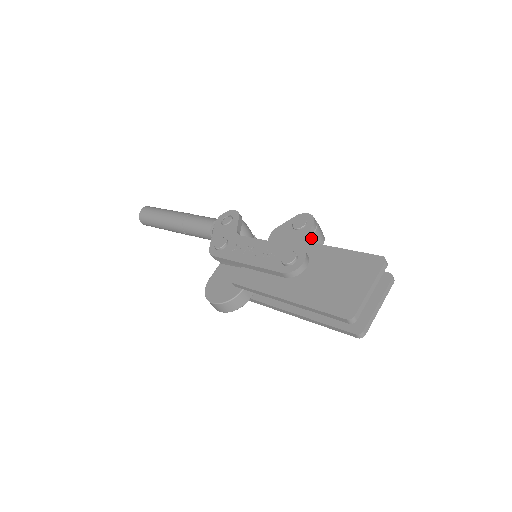
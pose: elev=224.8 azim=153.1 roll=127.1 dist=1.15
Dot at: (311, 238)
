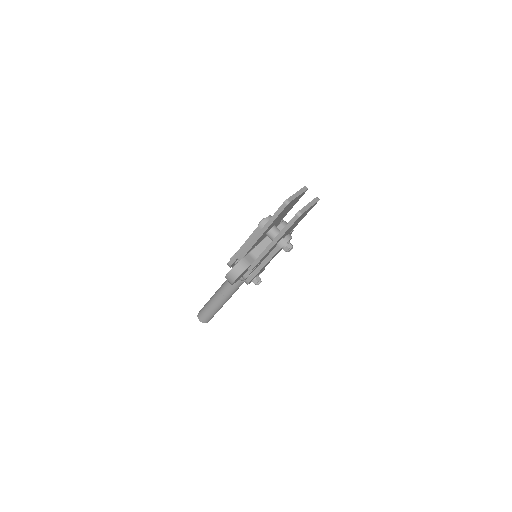
Dot at: (281, 225)
